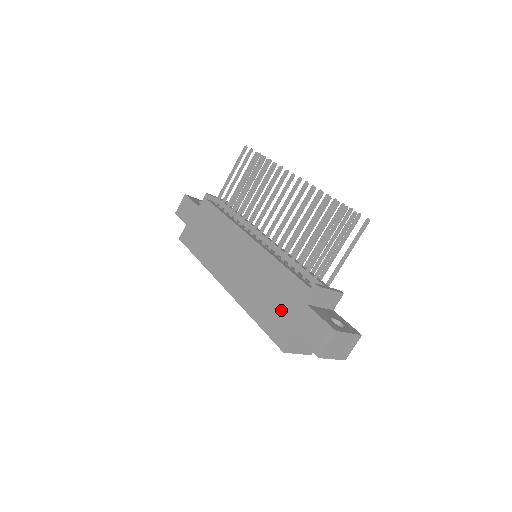
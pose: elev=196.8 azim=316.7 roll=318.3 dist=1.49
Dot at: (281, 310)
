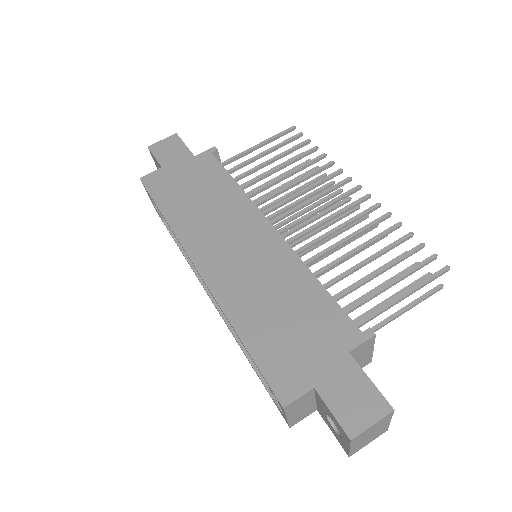
Dot at: (298, 343)
